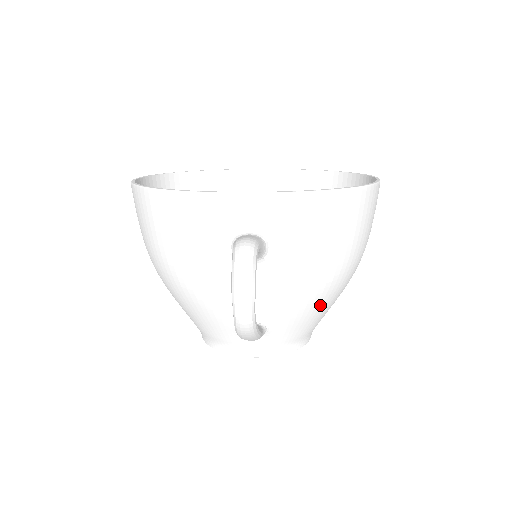
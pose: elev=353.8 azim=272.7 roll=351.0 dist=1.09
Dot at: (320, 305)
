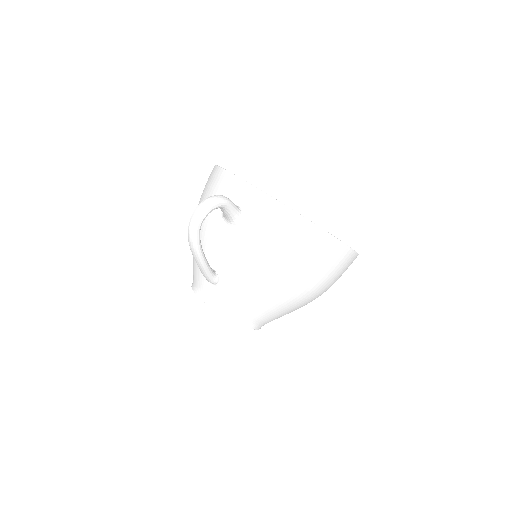
Dot at: (258, 291)
